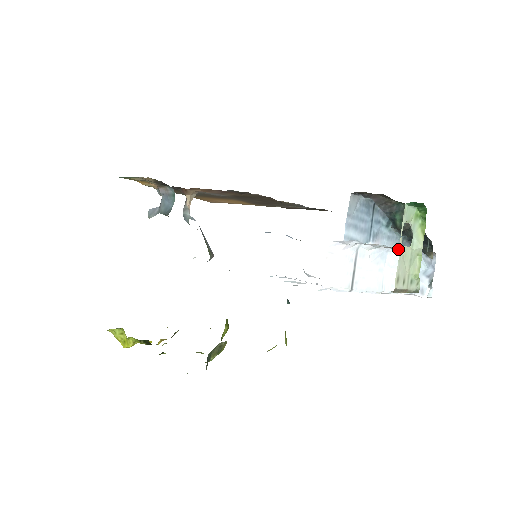
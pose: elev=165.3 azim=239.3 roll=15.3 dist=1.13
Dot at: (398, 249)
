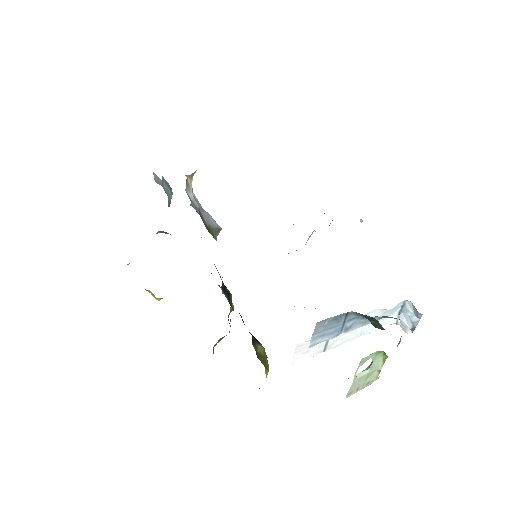
Dot at: (382, 310)
